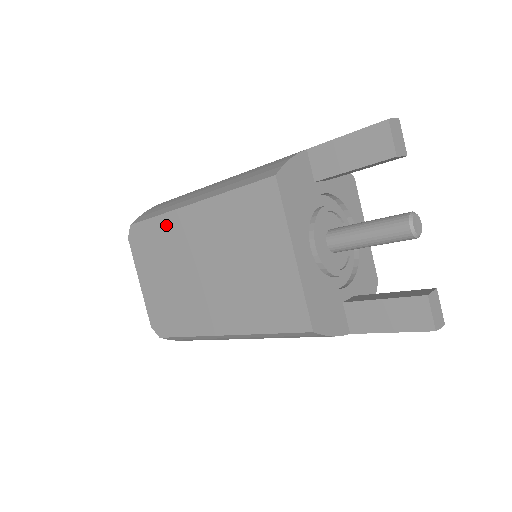
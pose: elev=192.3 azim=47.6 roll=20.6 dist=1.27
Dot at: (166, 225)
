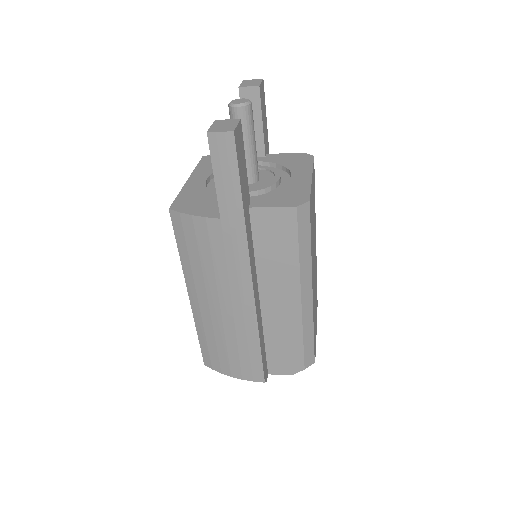
Dot at: occluded
